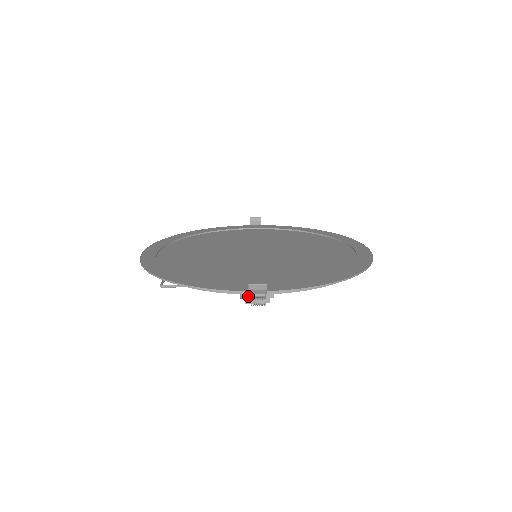
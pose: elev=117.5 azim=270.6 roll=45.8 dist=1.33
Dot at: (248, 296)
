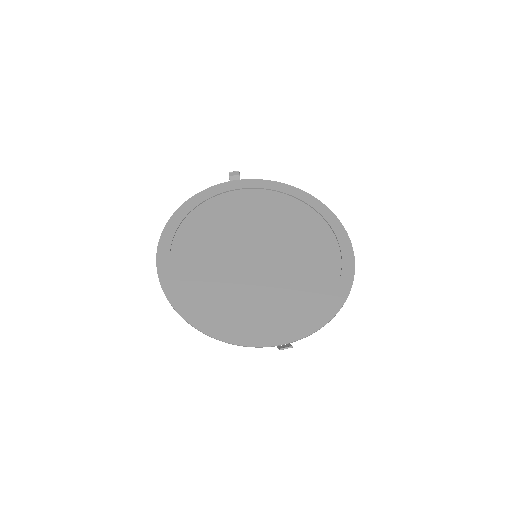
Dot at: occluded
